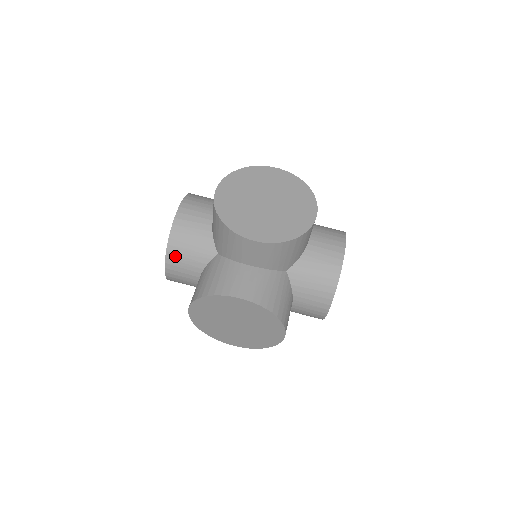
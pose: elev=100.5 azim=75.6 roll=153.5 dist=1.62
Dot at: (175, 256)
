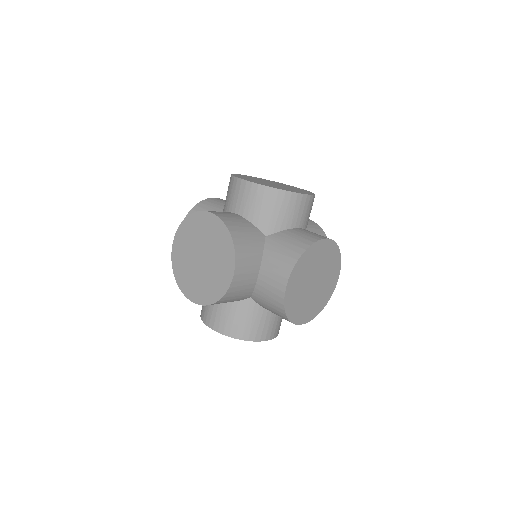
Dot at: occluded
